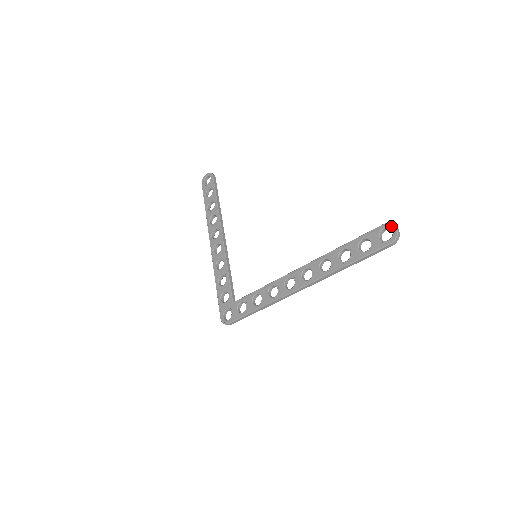
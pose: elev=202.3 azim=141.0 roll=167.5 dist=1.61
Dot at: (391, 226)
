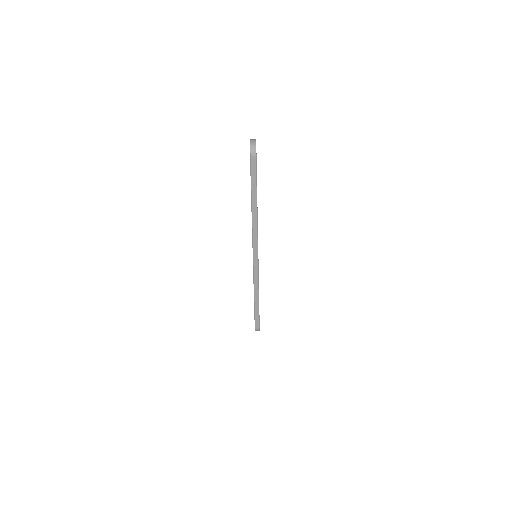
Dot at: occluded
